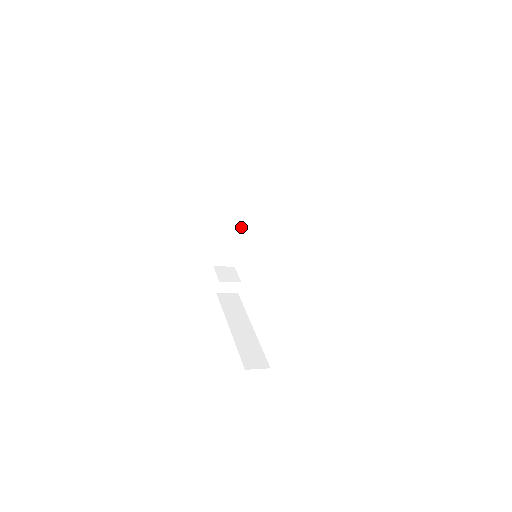
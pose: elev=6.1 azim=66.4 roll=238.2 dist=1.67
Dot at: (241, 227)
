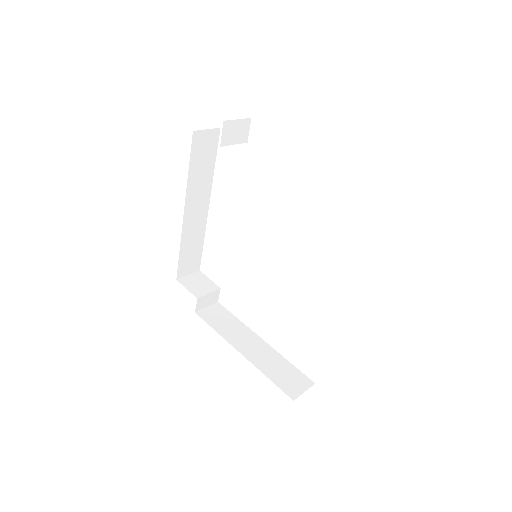
Dot at: (202, 220)
